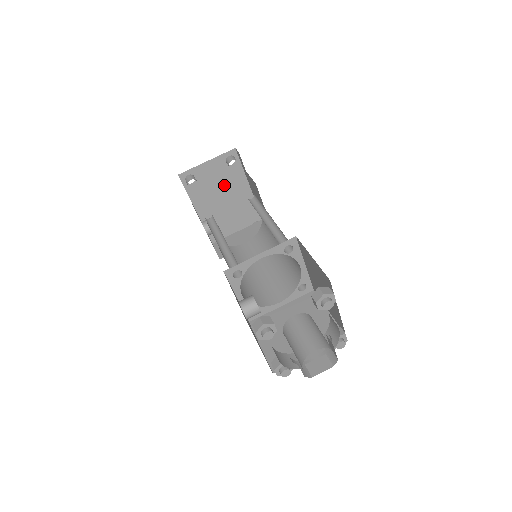
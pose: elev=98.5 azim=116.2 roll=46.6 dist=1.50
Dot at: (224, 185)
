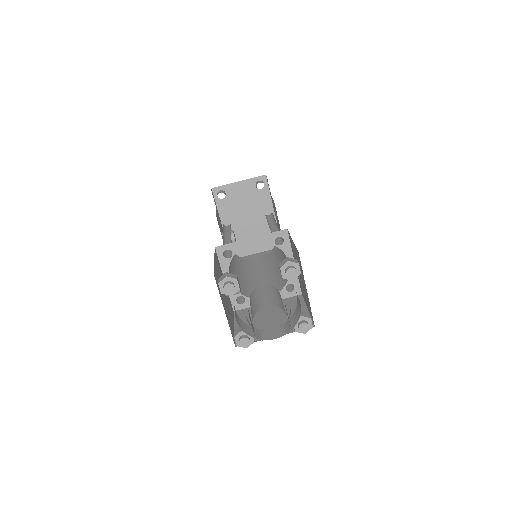
Dot at: (251, 207)
